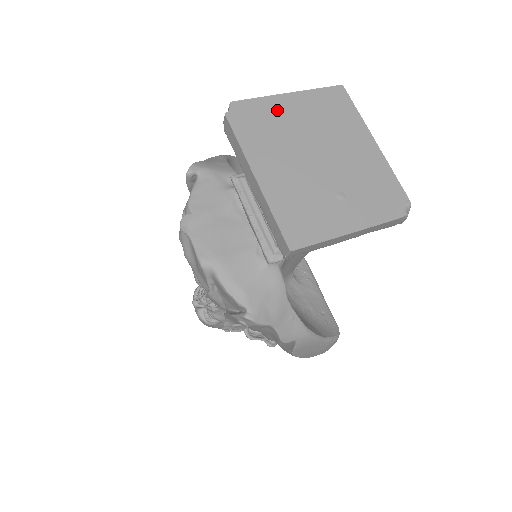
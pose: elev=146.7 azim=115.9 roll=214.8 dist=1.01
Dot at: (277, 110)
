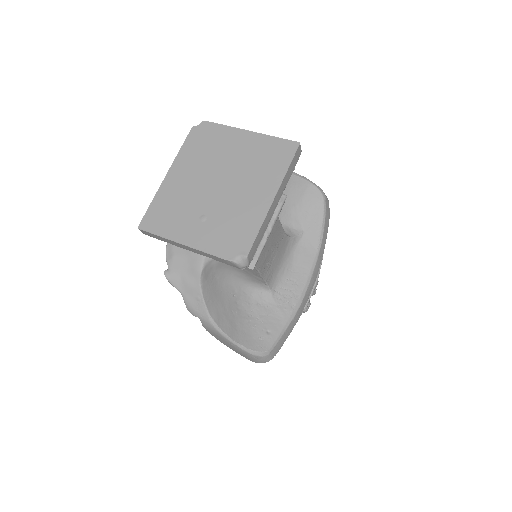
Dot at: (227, 139)
